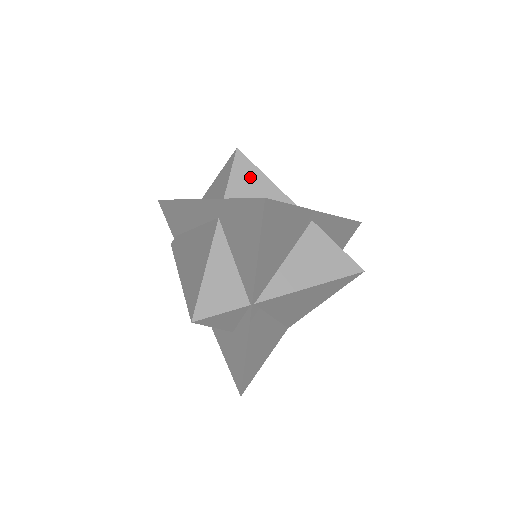
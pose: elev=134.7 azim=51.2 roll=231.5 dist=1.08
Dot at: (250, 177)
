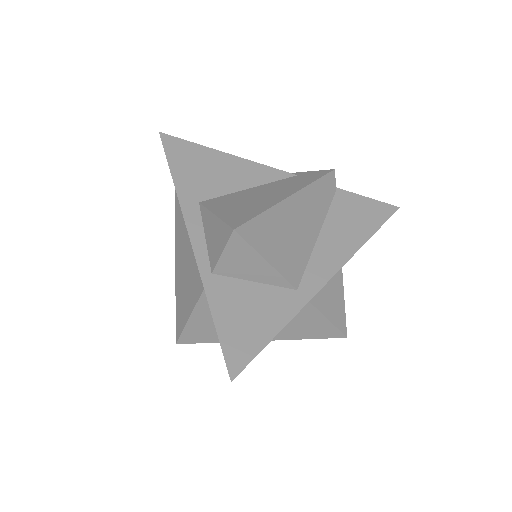
Dot at: (245, 258)
